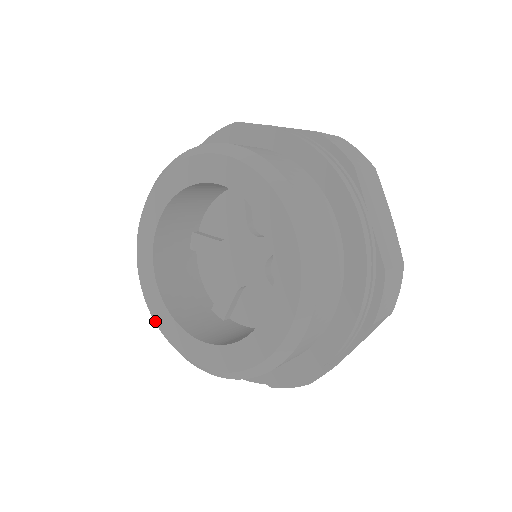
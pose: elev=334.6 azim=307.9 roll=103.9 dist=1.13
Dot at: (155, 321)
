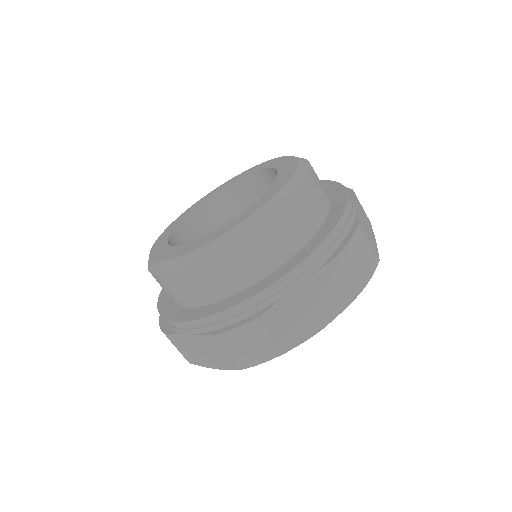
Dot at: (182, 214)
